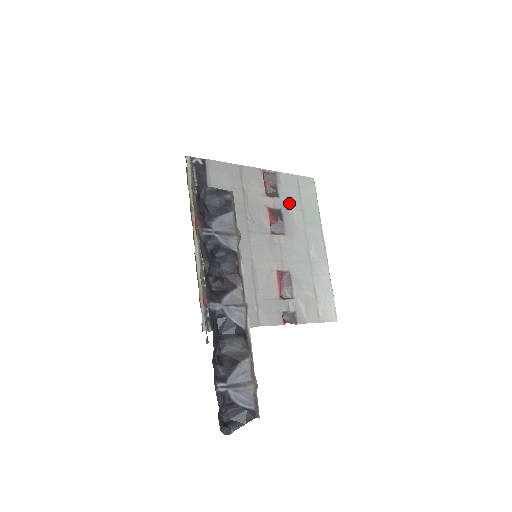
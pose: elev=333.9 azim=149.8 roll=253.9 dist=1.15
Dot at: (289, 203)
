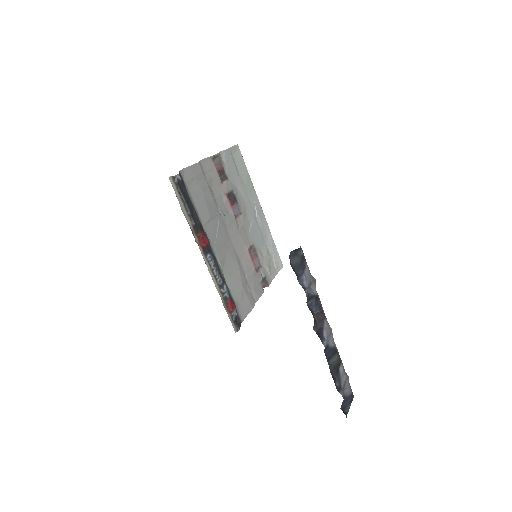
Dot at: (234, 181)
